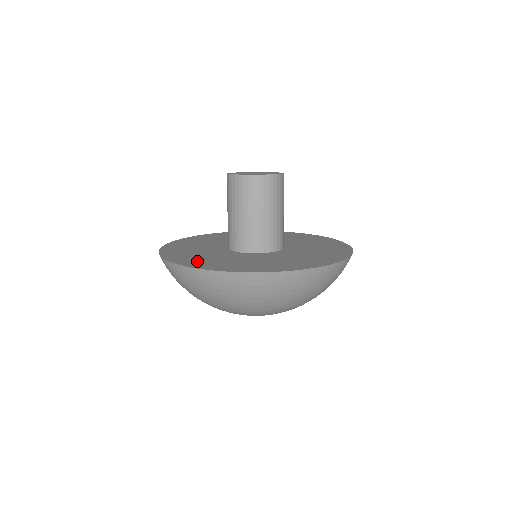
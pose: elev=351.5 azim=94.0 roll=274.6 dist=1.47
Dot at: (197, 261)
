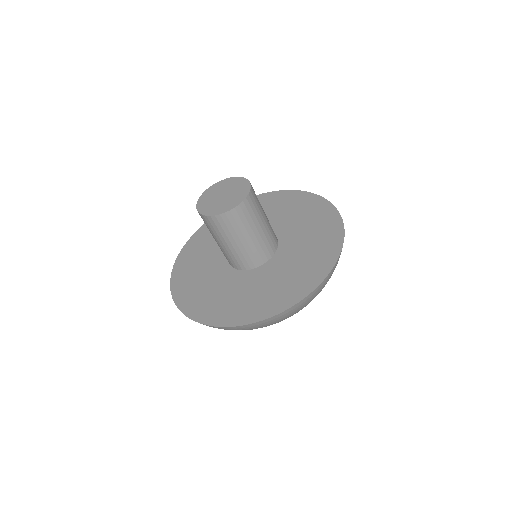
Dot at: (186, 286)
